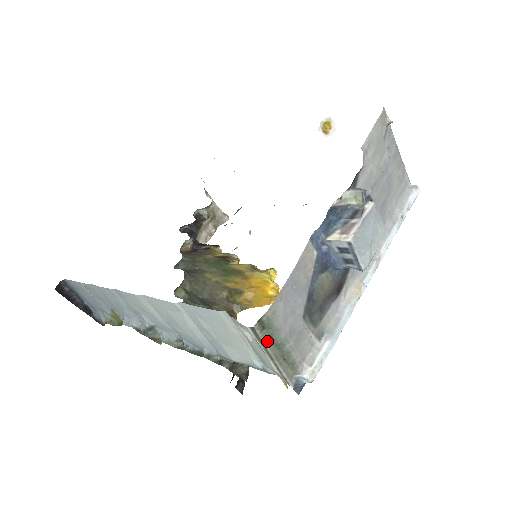
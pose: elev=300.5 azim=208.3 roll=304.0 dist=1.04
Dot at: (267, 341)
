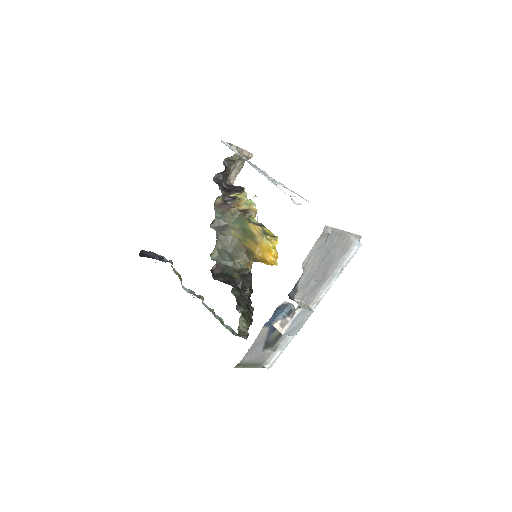
Dot at: (242, 367)
